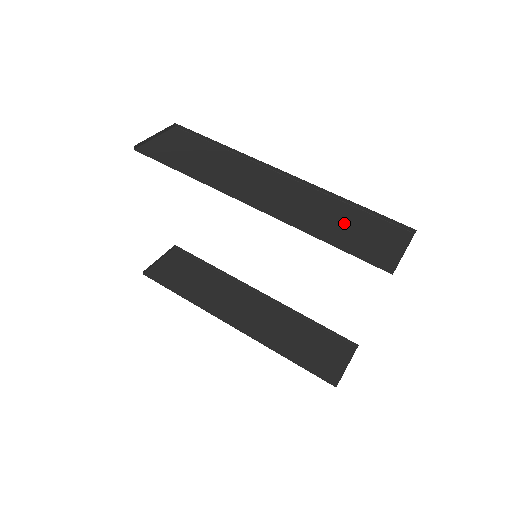
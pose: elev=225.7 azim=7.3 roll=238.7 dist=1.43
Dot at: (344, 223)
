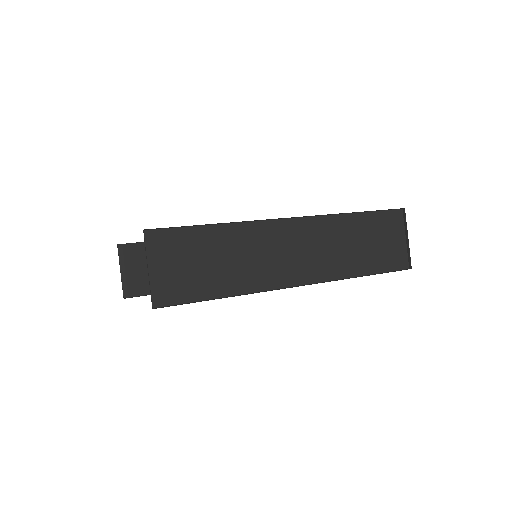
Dot at: (361, 241)
